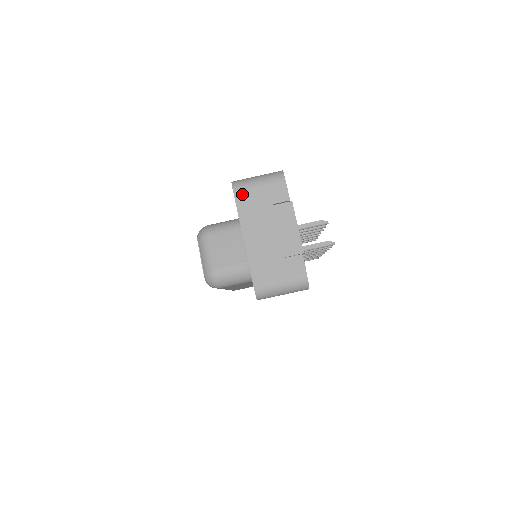
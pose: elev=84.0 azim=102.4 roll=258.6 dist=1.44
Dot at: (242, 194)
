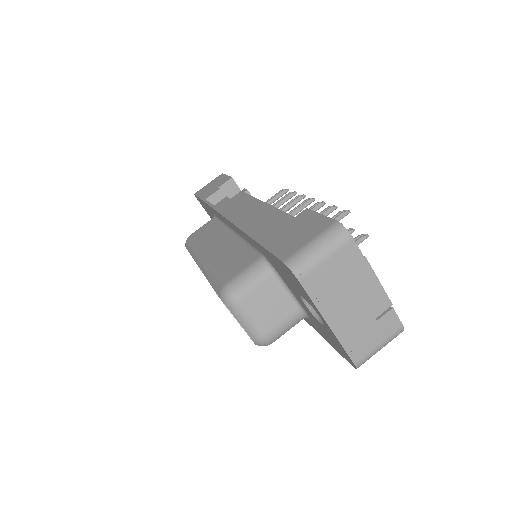
Dot at: (310, 278)
